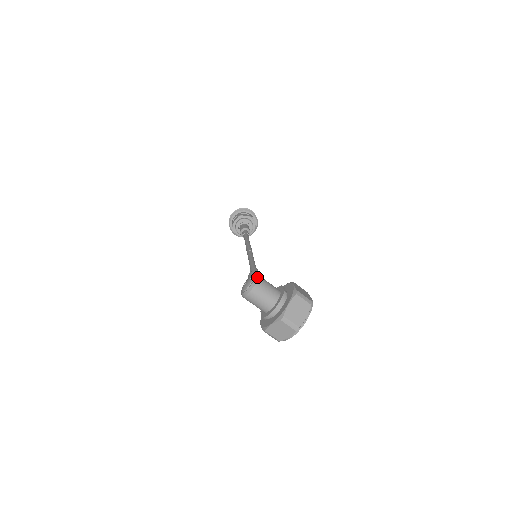
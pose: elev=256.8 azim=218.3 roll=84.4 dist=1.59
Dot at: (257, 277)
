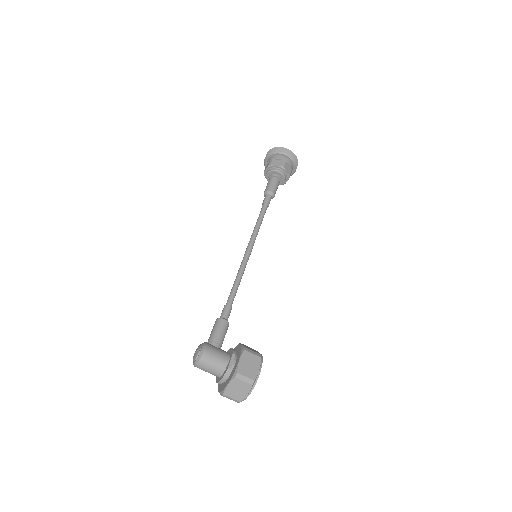
Dot at: (201, 354)
